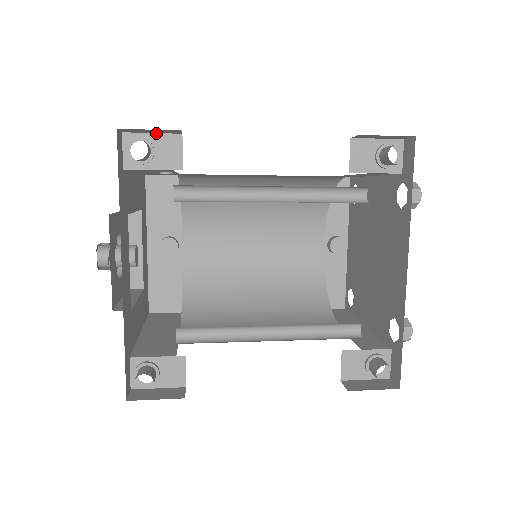
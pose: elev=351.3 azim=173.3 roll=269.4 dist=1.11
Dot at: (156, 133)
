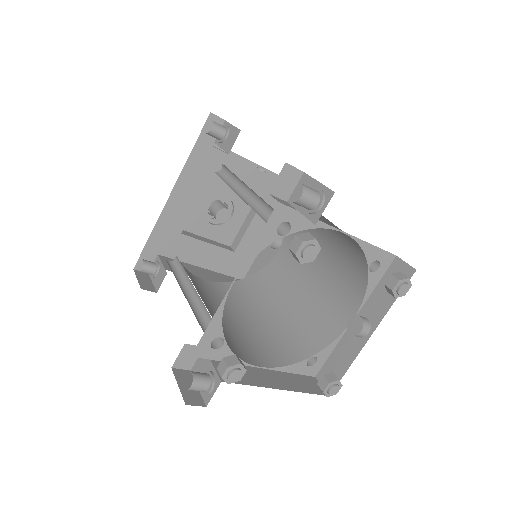
Dot at: (234, 126)
